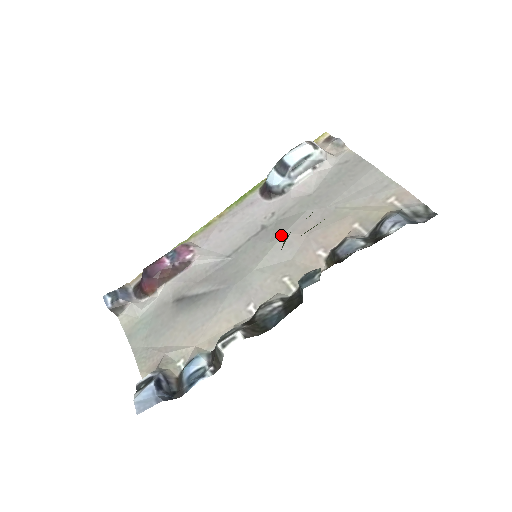
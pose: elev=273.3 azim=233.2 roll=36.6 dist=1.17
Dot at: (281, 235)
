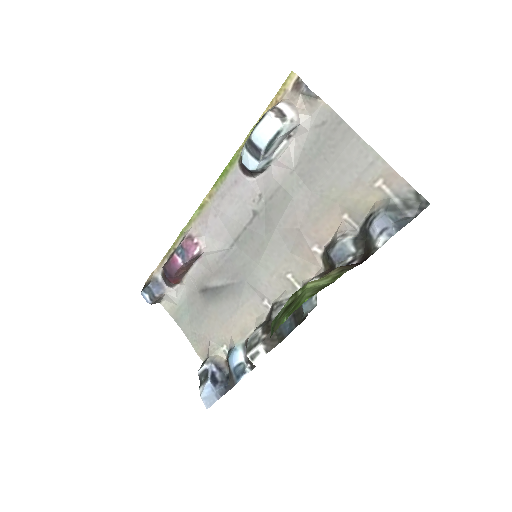
Dot at: (274, 229)
